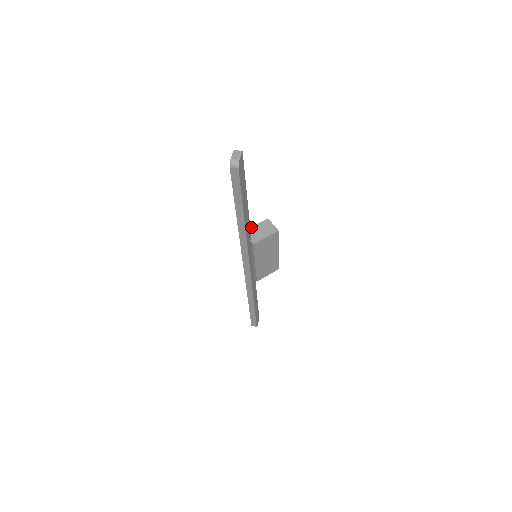
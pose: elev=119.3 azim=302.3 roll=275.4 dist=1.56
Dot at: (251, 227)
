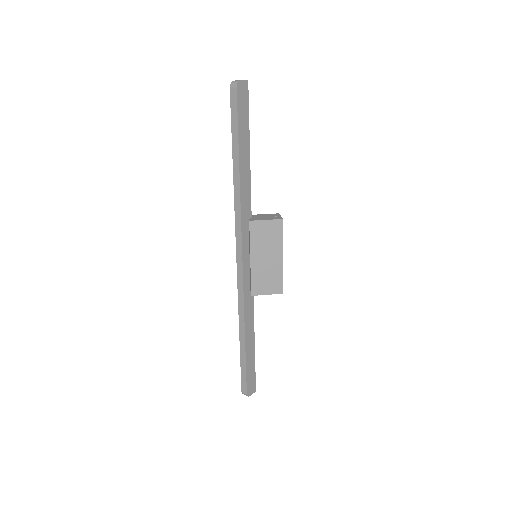
Dot at: (257, 214)
